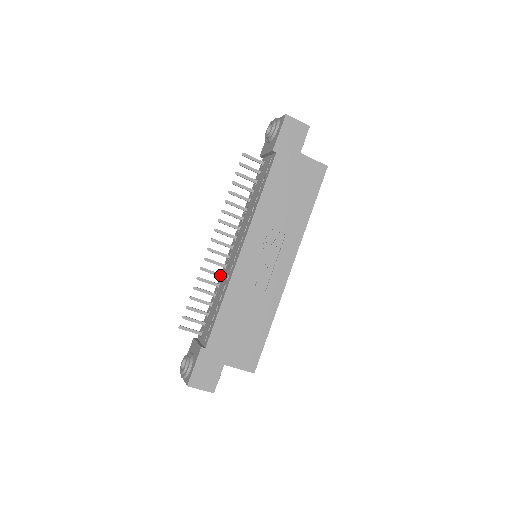
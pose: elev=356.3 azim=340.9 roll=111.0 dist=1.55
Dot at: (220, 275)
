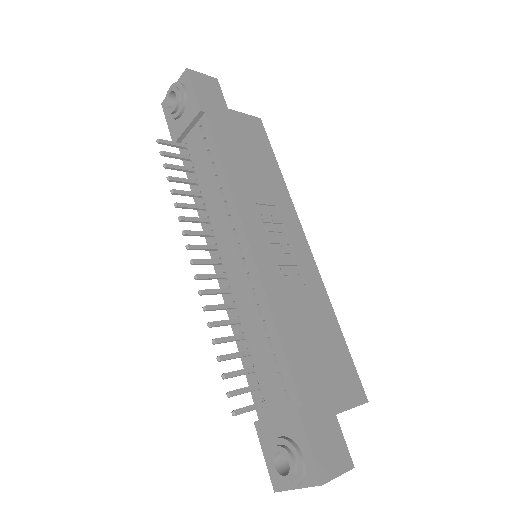
Dot at: (231, 305)
